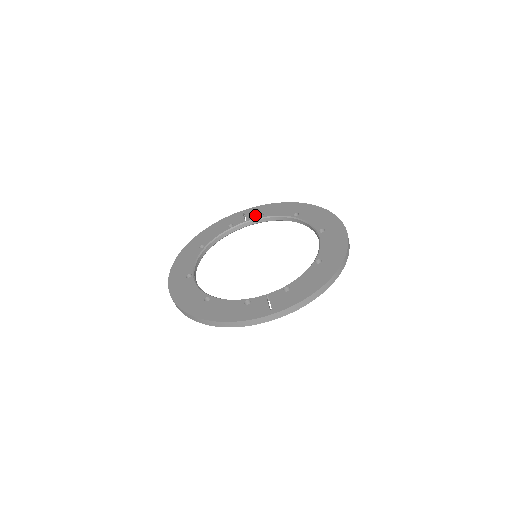
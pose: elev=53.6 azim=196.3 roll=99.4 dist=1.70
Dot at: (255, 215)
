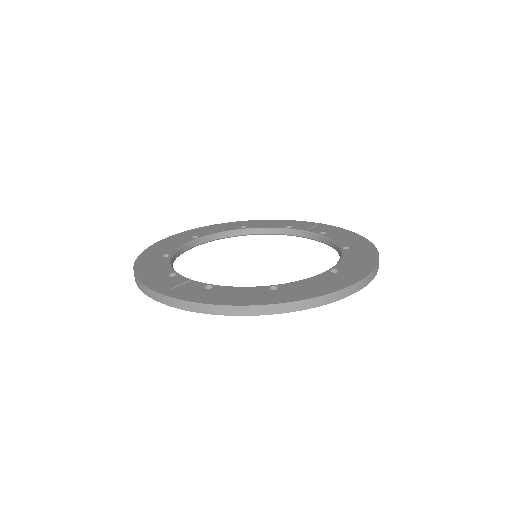
Dot at: (320, 230)
